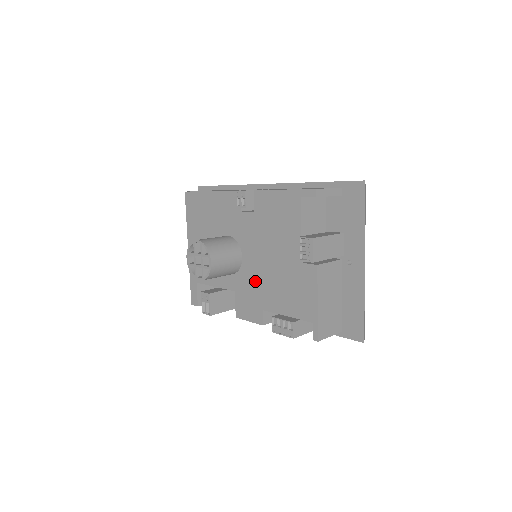
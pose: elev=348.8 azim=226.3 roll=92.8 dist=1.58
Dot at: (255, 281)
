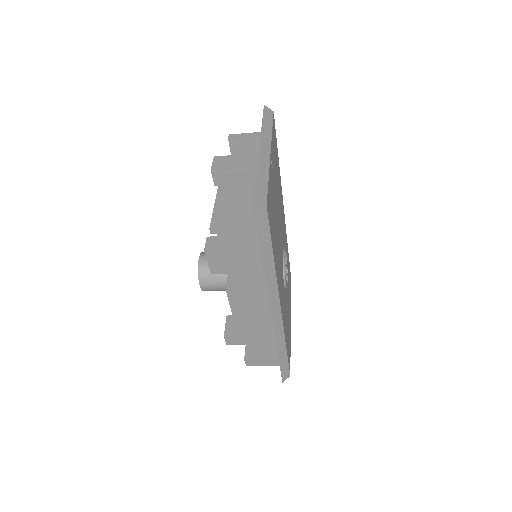
Dot at: occluded
